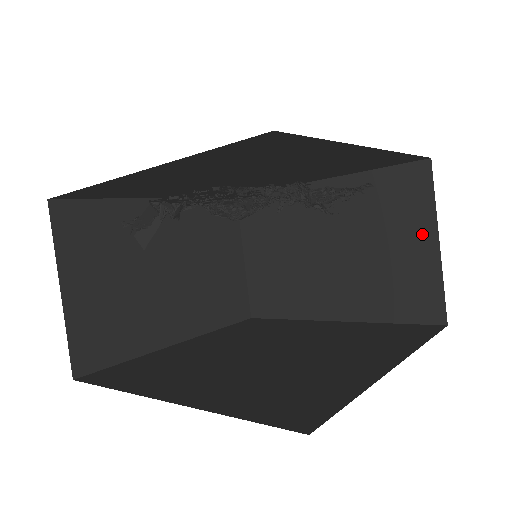
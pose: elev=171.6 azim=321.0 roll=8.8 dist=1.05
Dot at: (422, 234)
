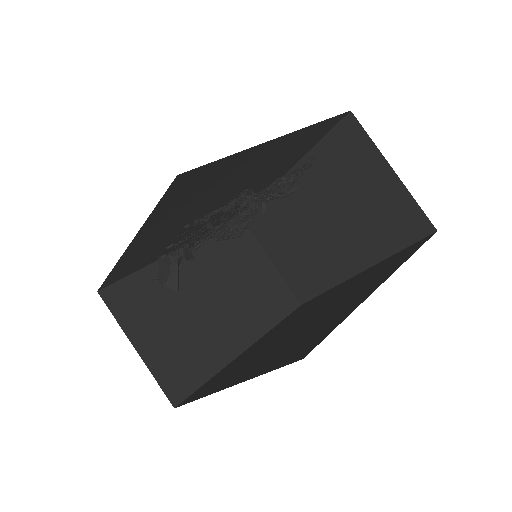
Dot at: (378, 171)
